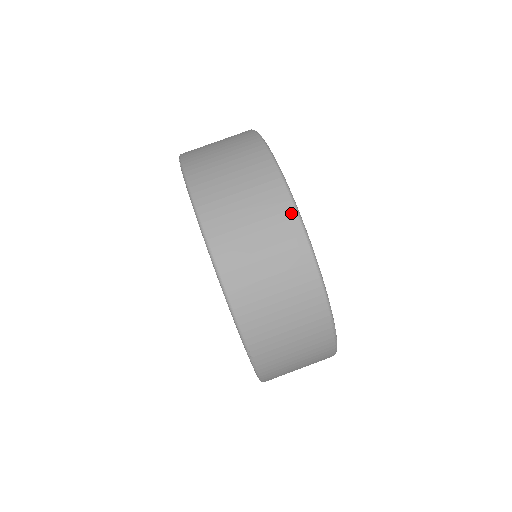
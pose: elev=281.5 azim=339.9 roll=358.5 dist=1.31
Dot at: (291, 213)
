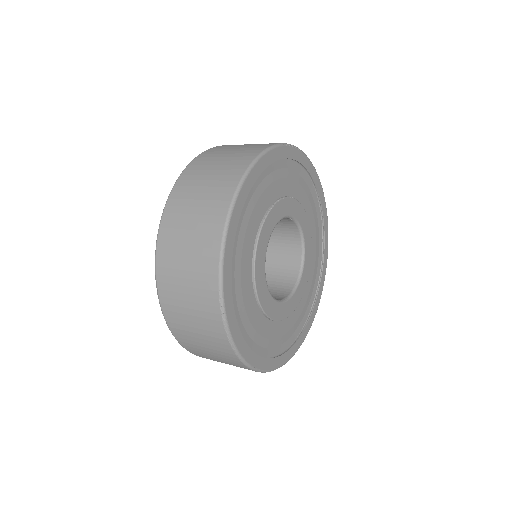
Dot at: (235, 183)
